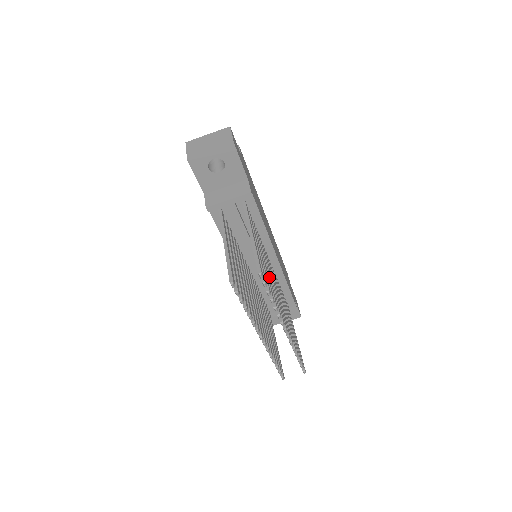
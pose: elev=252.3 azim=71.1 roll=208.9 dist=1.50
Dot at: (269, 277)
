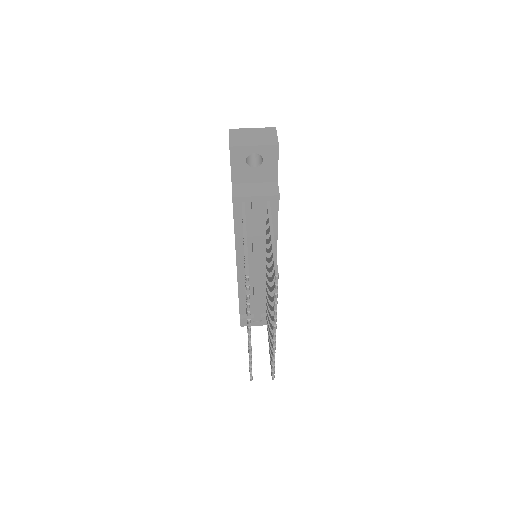
Dot at: occluded
